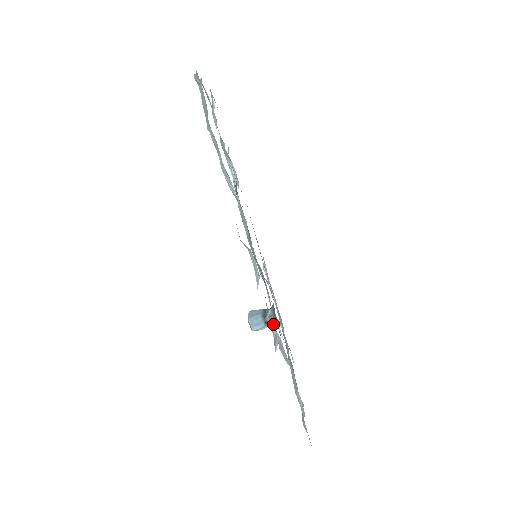
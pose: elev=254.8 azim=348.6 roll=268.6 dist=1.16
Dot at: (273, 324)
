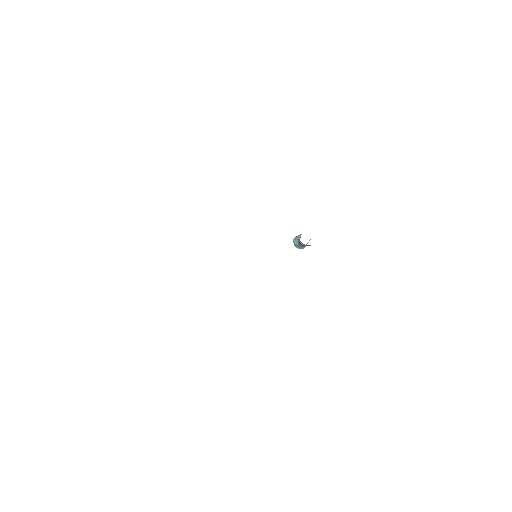
Dot at: (308, 245)
